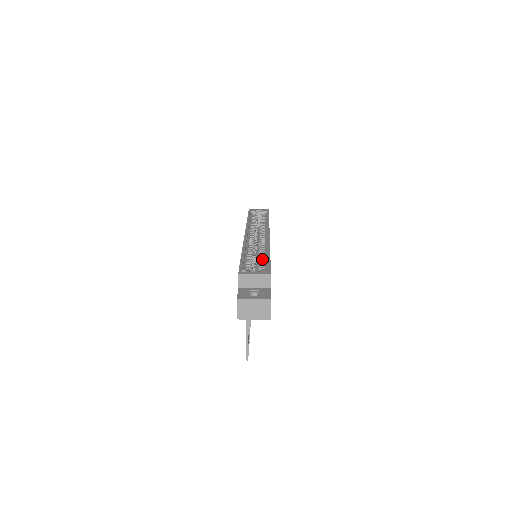
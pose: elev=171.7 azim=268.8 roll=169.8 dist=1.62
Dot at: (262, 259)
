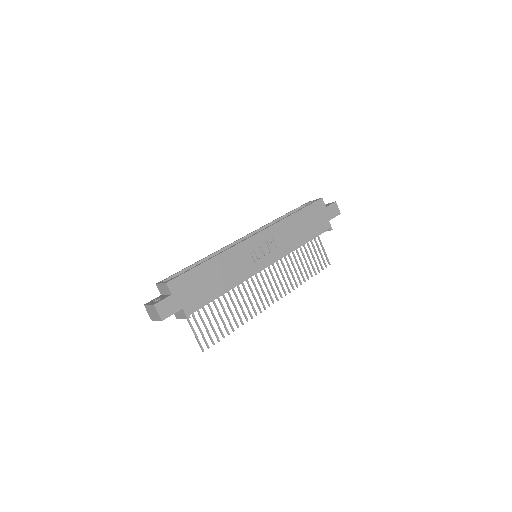
Dot at: occluded
